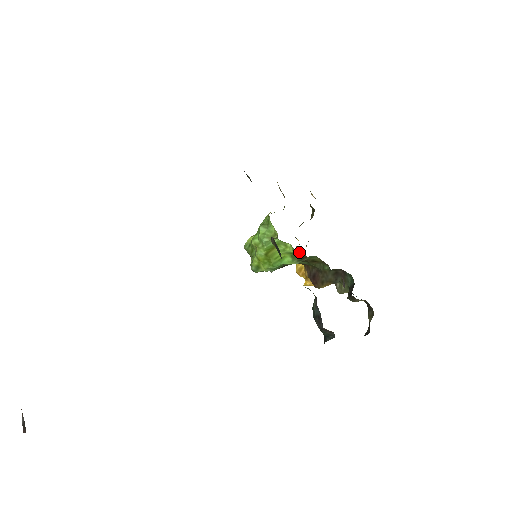
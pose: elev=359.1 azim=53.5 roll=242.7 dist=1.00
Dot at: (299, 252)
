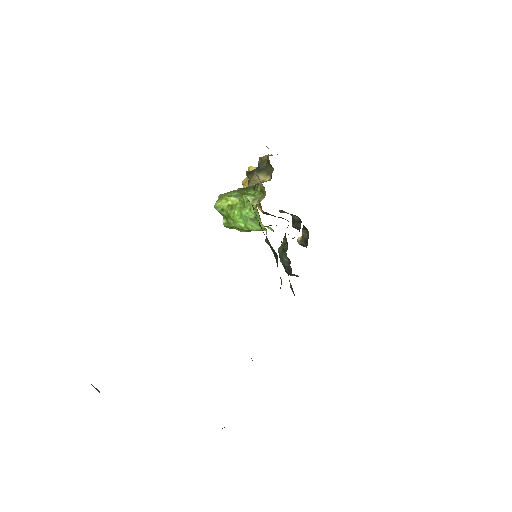
Dot at: occluded
